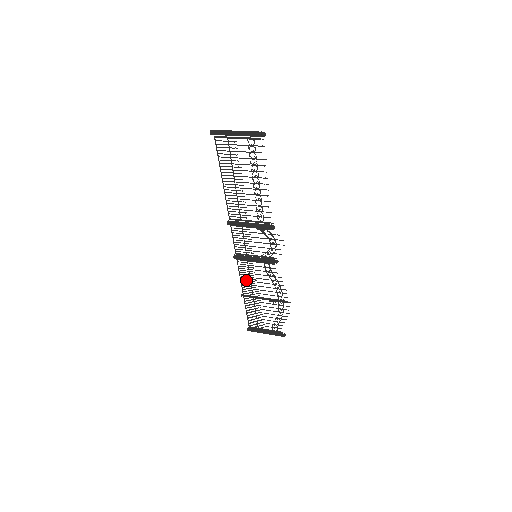
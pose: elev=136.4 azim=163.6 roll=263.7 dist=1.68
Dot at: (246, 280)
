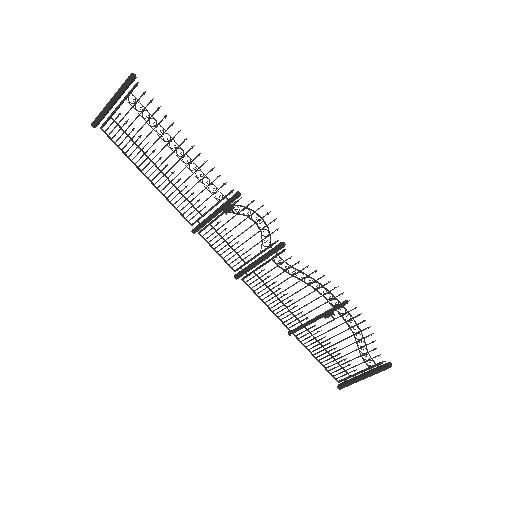
Dot at: occluded
